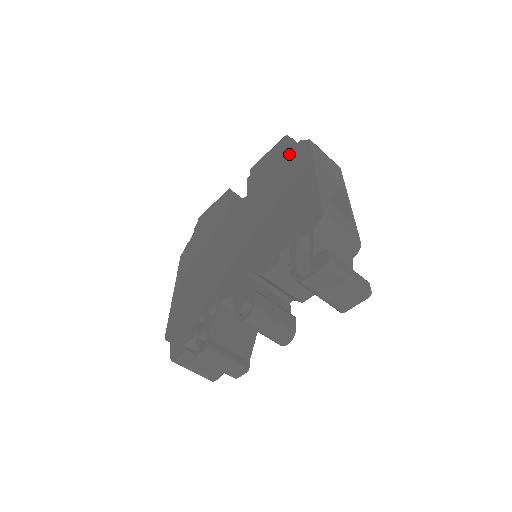
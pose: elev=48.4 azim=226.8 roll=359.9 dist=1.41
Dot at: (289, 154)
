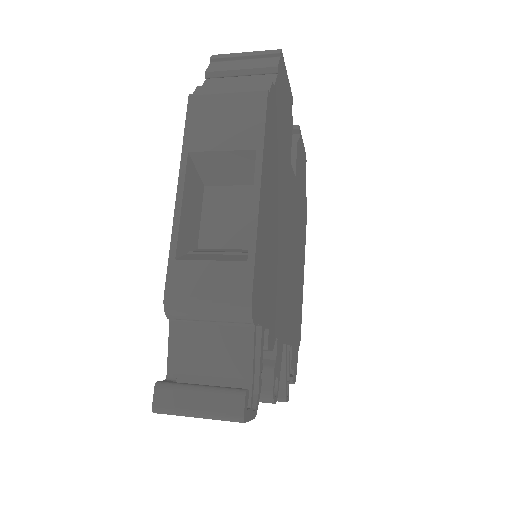
Dot at: occluded
